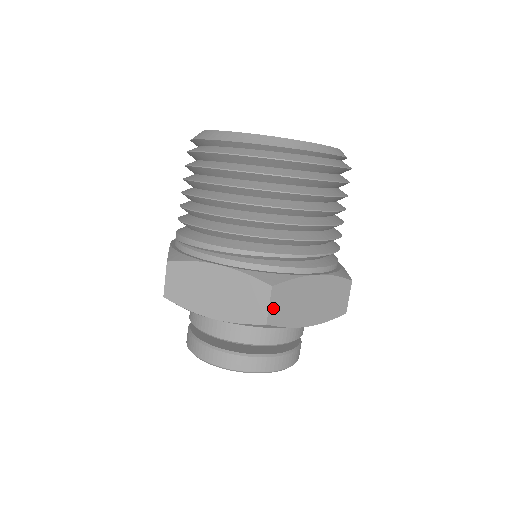
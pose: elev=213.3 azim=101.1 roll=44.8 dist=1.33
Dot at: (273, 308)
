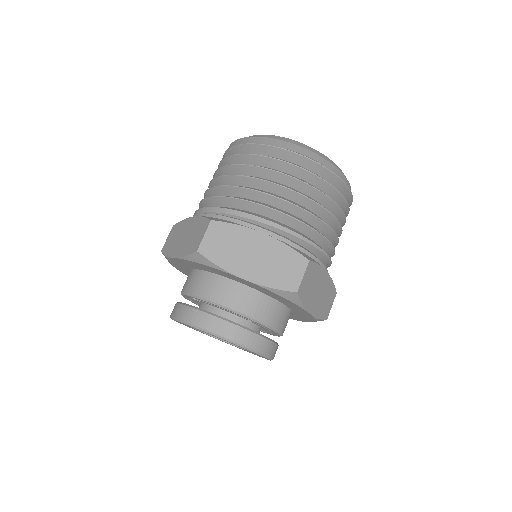
Dot at: (304, 280)
